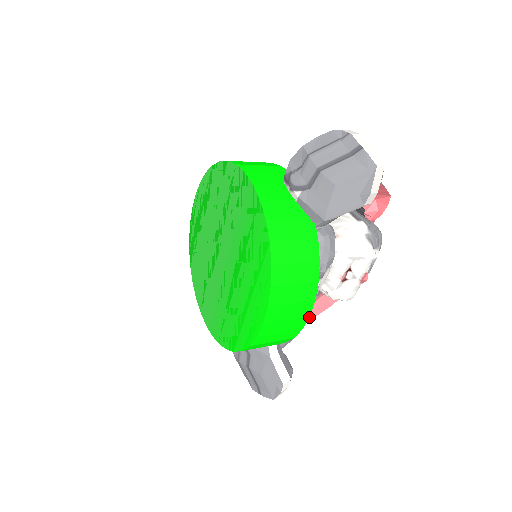
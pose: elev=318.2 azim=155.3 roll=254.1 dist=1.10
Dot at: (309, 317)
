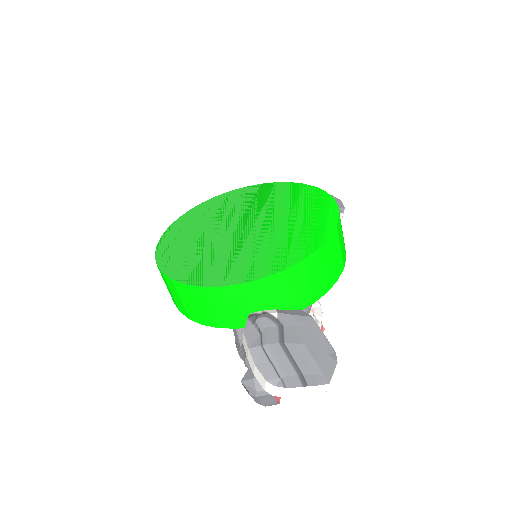
Dot at: occluded
